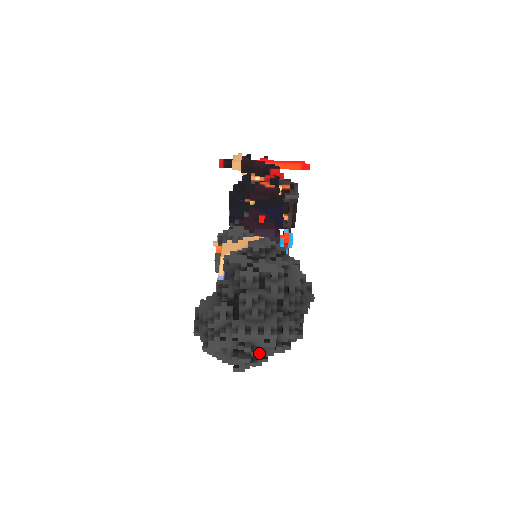
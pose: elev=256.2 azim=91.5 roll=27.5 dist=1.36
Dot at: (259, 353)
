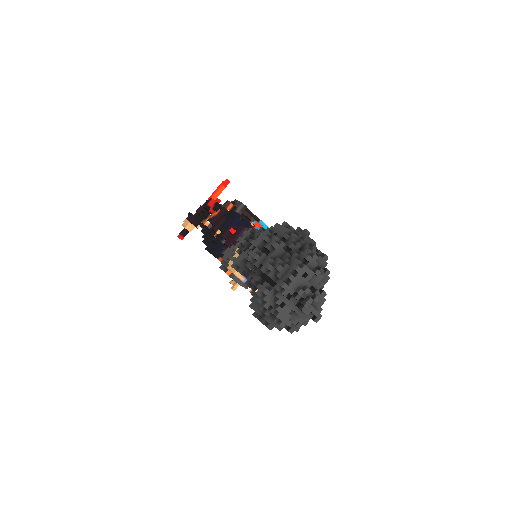
Dot at: (313, 291)
